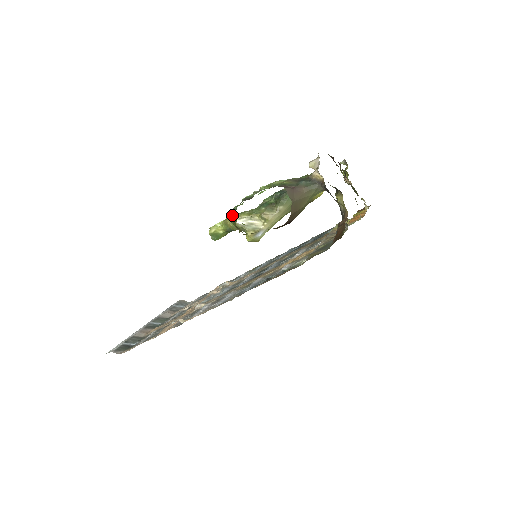
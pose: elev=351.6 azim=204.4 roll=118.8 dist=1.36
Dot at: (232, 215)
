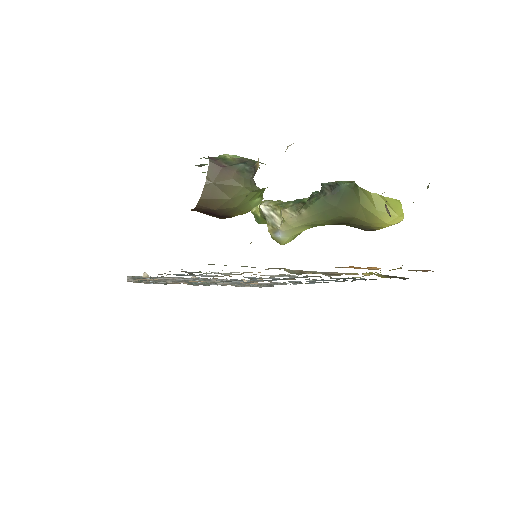
Dot at: (271, 200)
